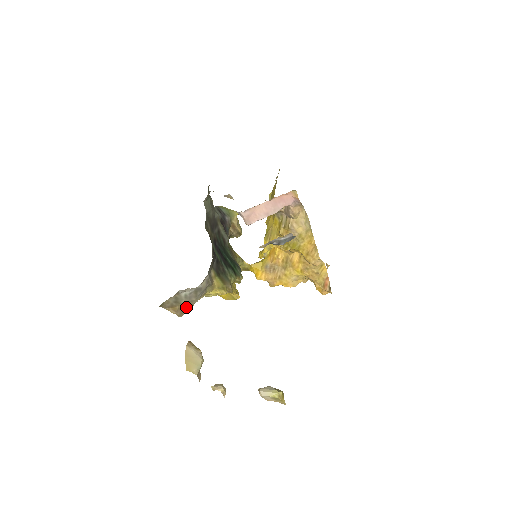
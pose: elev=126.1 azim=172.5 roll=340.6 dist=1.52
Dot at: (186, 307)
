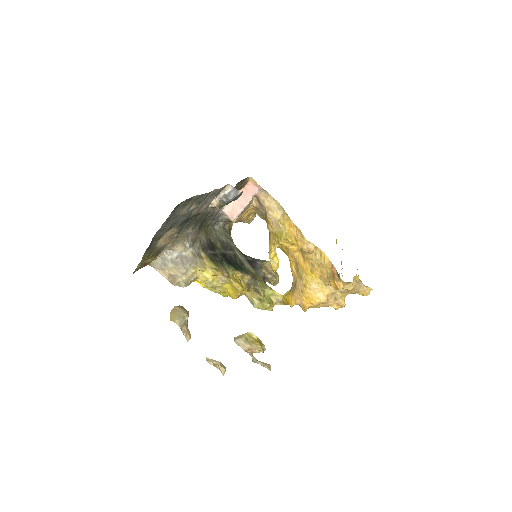
Dot at: (177, 275)
